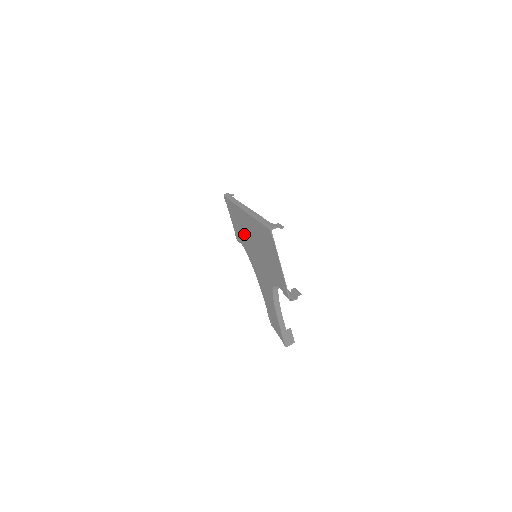
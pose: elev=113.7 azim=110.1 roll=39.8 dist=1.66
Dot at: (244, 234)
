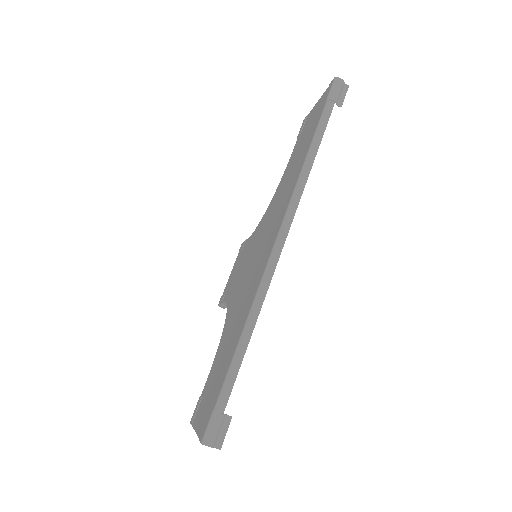
Dot at: (278, 205)
